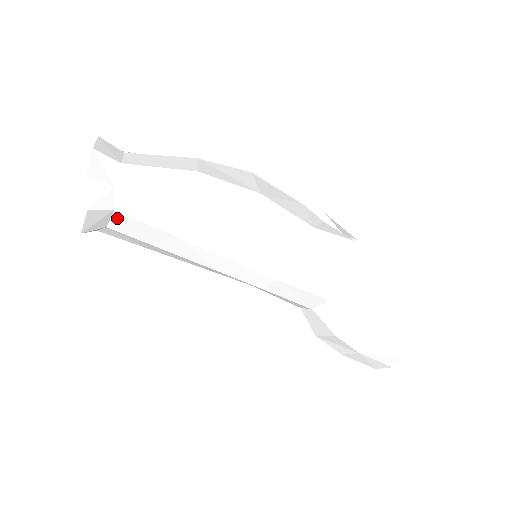
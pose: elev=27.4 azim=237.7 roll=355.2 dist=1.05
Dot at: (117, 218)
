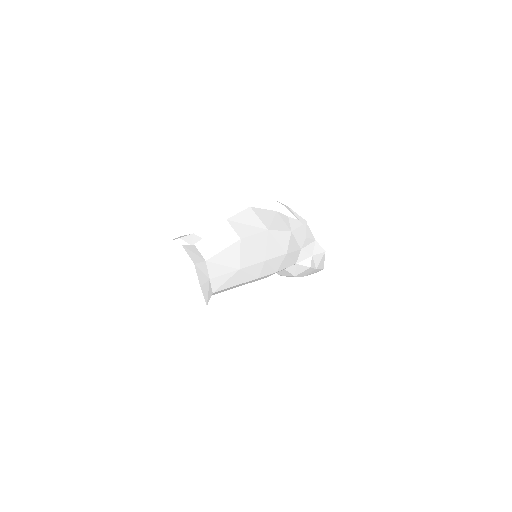
Dot at: occluded
